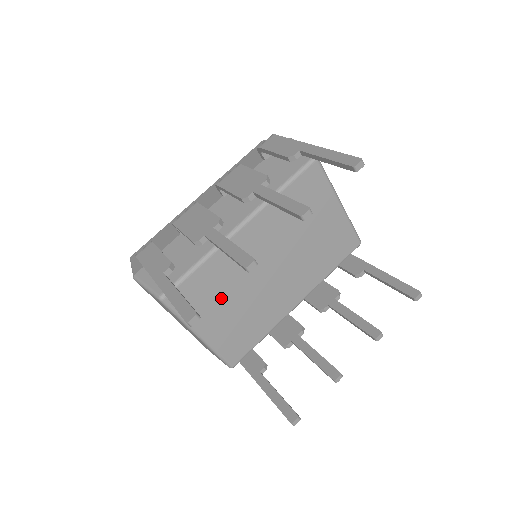
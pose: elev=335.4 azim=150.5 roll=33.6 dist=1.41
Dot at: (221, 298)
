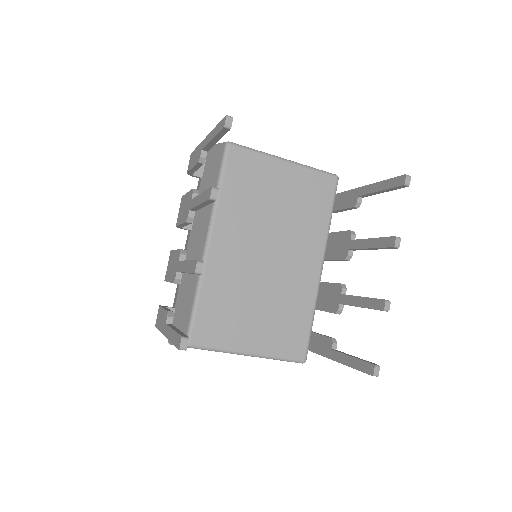
Dot at: (241, 311)
